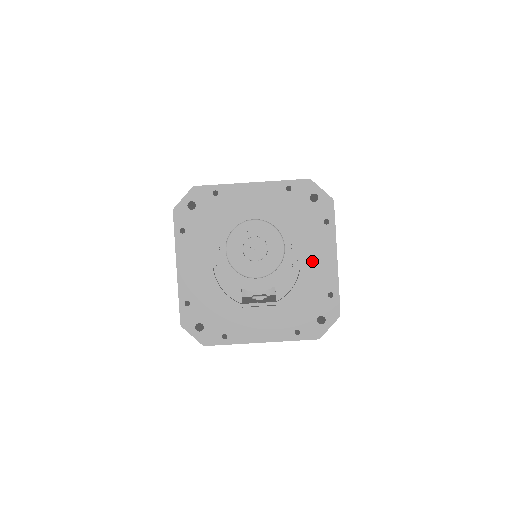
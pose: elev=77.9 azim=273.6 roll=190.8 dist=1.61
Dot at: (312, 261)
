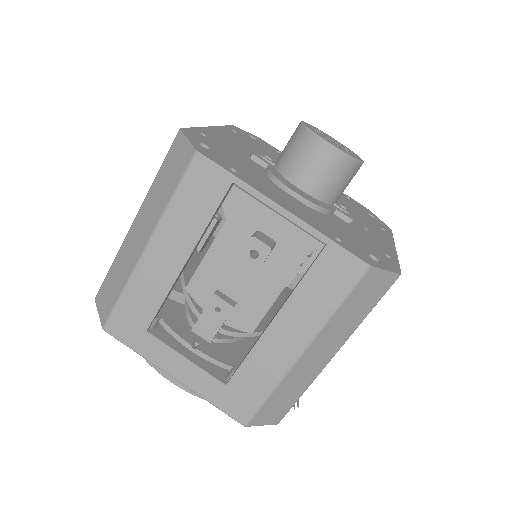
Dot at: (366, 229)
